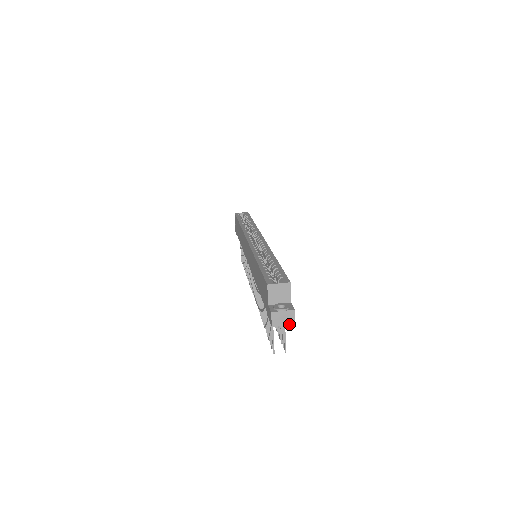
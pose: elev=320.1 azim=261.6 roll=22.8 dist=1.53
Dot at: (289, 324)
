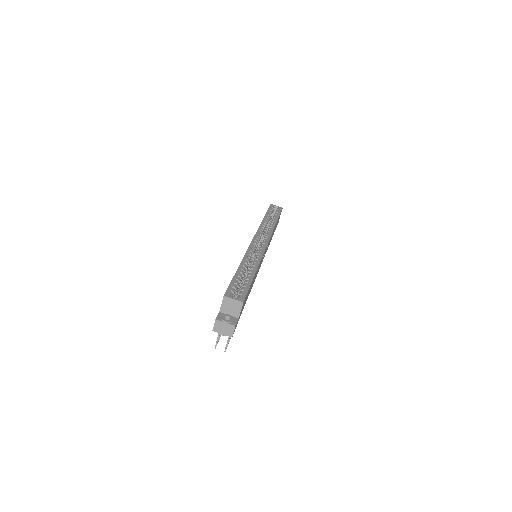
Dot at: (227, 335)
